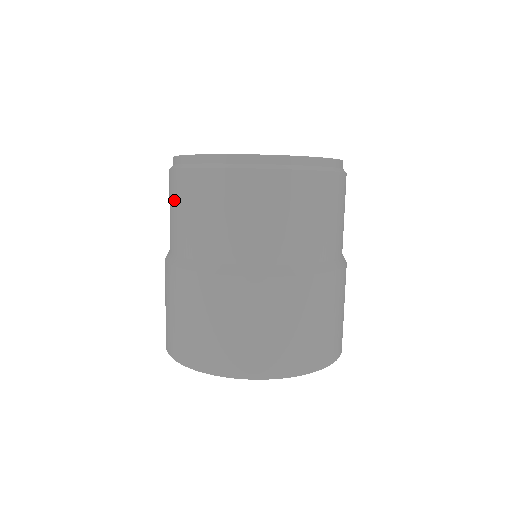
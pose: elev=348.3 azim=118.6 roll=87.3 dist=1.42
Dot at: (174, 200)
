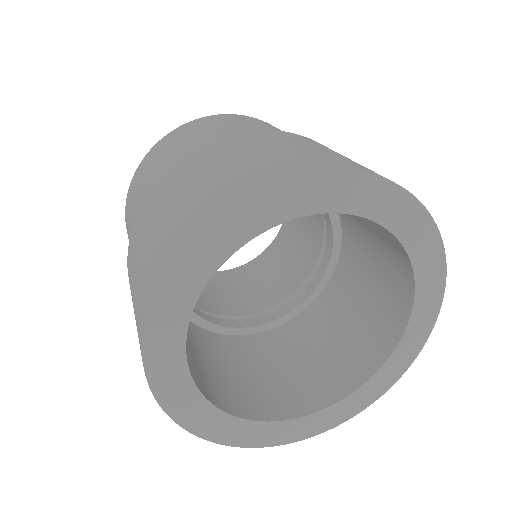
Dot at: (194, 130)
